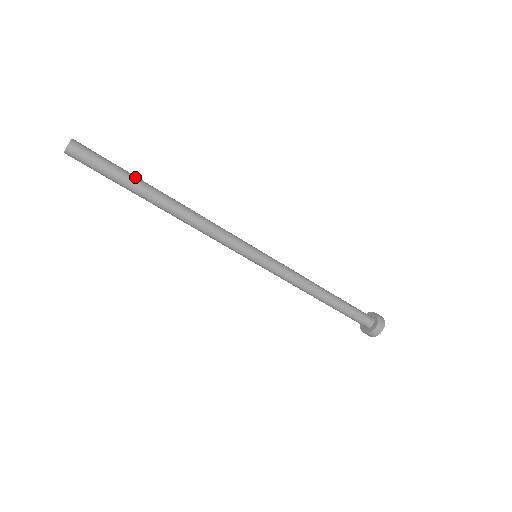
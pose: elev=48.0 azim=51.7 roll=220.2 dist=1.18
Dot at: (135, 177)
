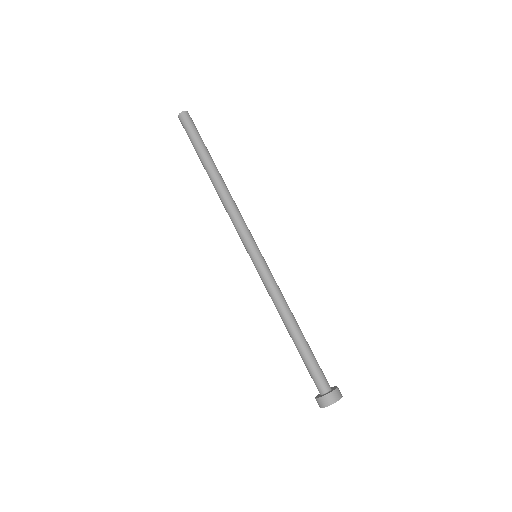
Dot at: (208, 151)
